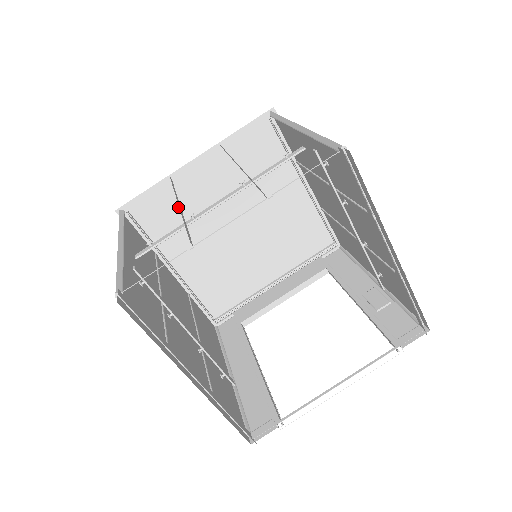
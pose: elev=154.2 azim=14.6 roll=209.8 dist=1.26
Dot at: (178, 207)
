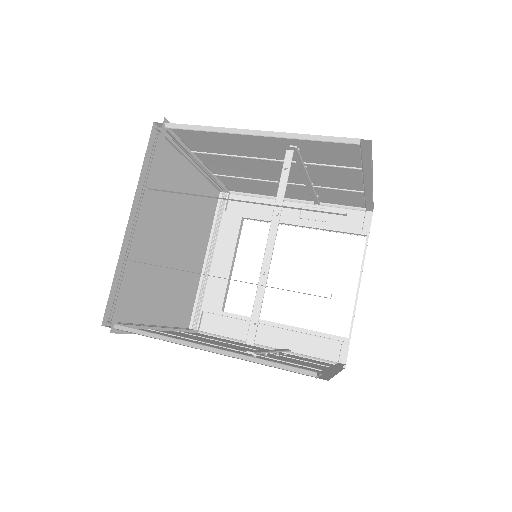
Dot at: (136, 275)
